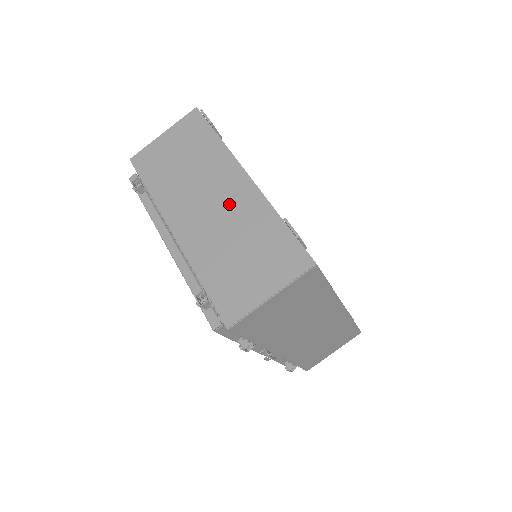
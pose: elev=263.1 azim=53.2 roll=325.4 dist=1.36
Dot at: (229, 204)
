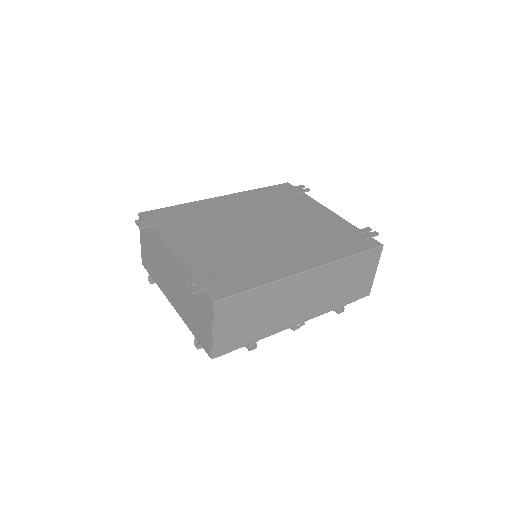
Dot at: (175, 276)
